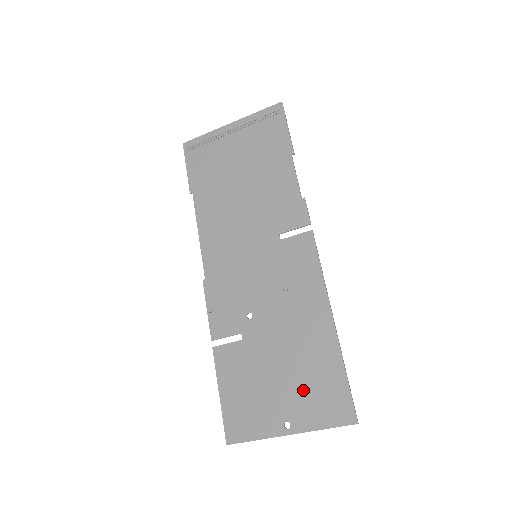
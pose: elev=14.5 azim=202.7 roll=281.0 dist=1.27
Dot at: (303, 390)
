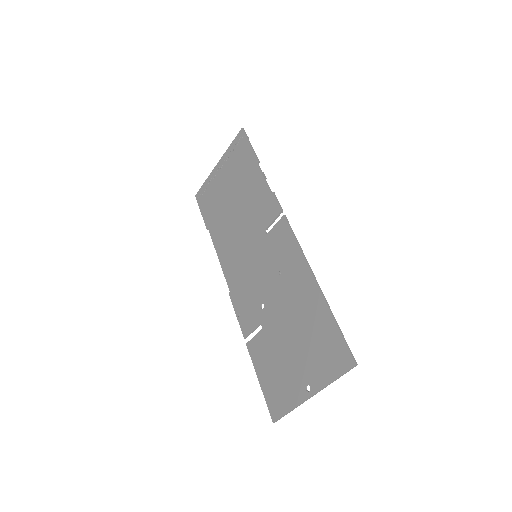
Dot at: (311, 352)
